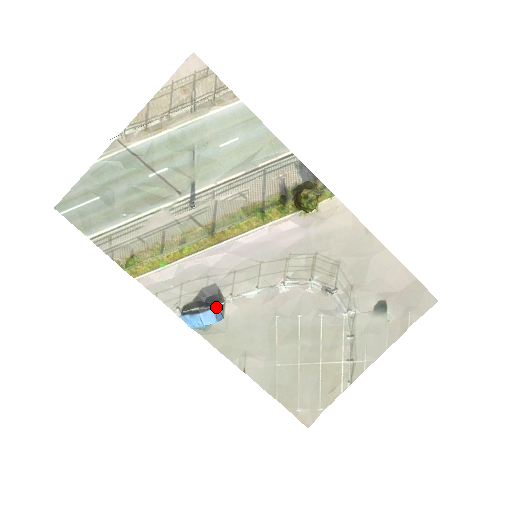
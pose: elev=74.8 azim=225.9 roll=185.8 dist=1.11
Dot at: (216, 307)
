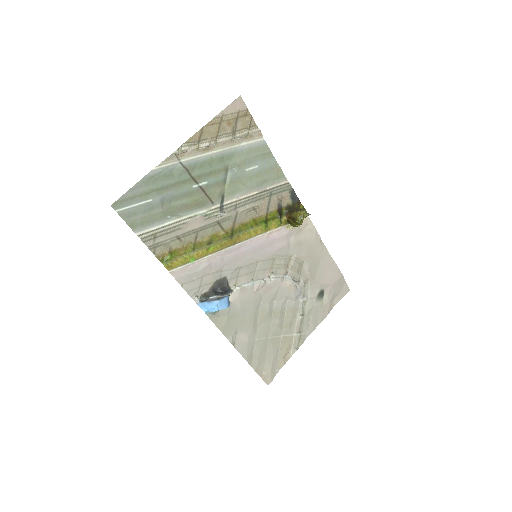
Dot at: (229, 295)
